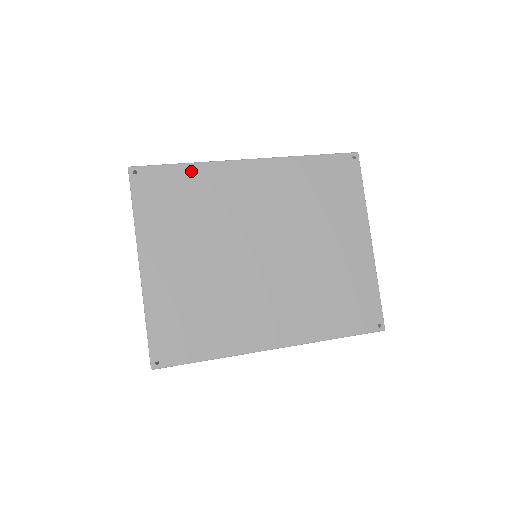
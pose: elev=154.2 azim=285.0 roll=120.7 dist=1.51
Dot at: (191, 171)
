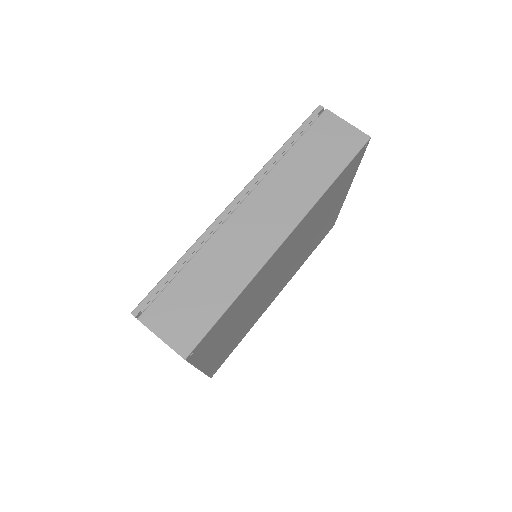
Dot at: (238, 300)
